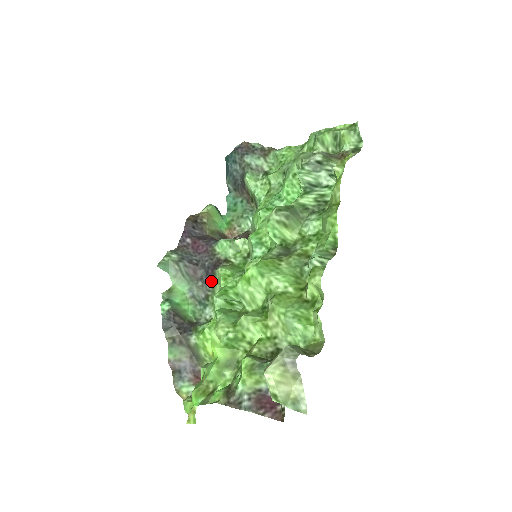
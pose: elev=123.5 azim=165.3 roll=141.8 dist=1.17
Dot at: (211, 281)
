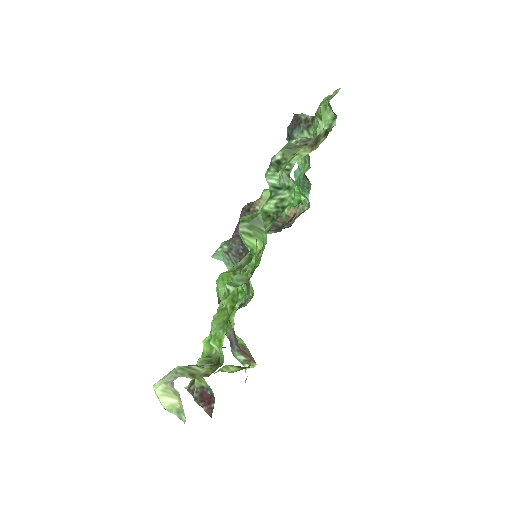
Dot at: occluded
